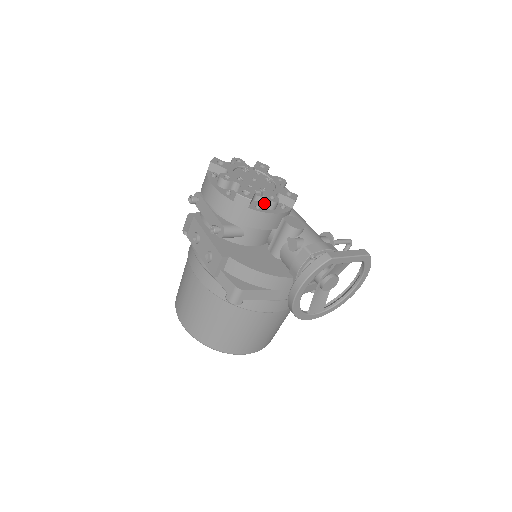
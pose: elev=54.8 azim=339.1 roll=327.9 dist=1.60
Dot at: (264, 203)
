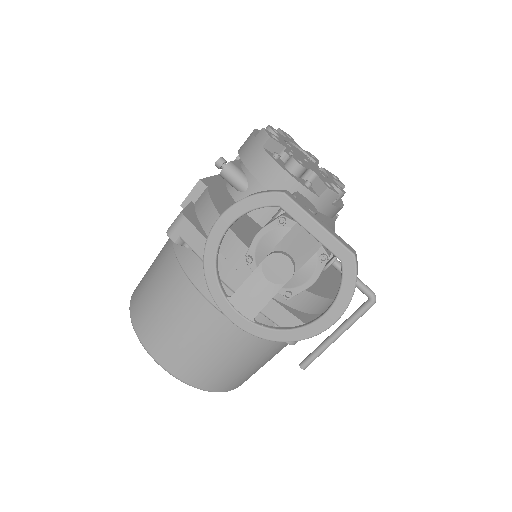
Dot at: (287, 161)
